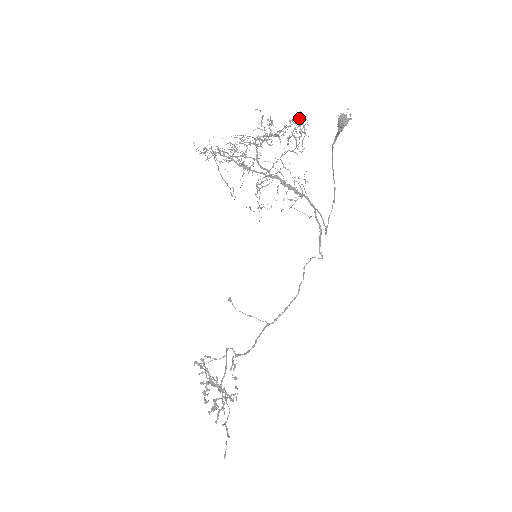
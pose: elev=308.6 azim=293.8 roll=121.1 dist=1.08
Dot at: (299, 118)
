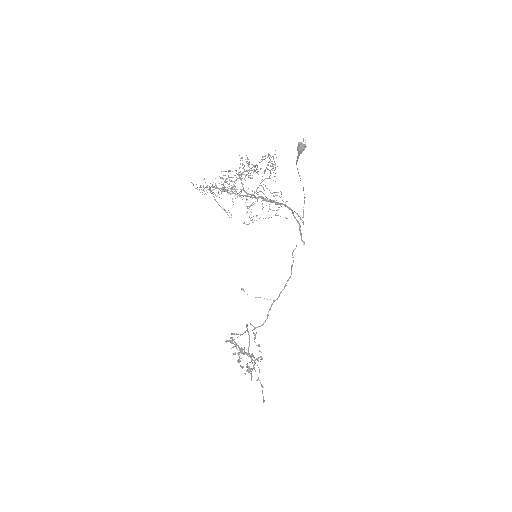
Dot at: (269, 155)
